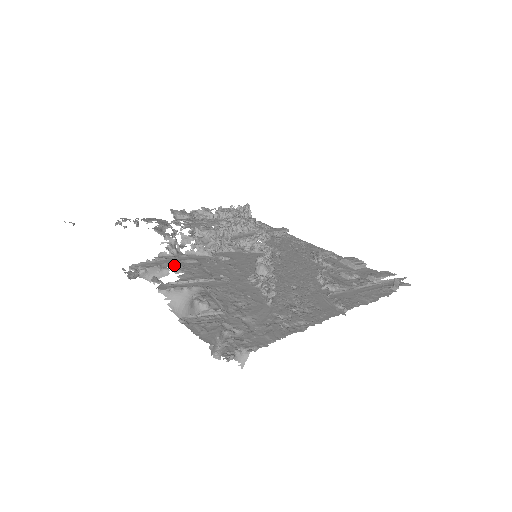
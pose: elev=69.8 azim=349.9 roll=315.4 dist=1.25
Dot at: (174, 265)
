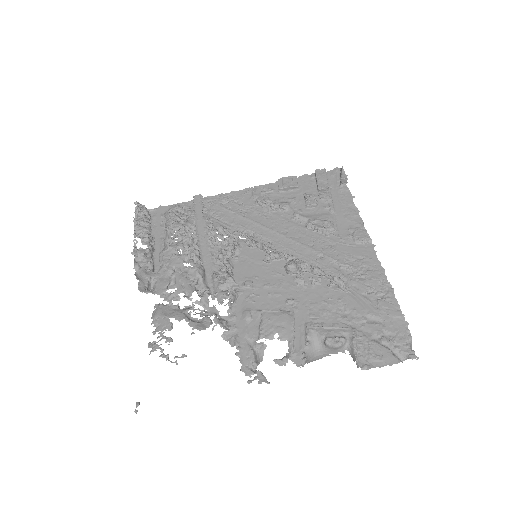
Dot at: (254, 334)
